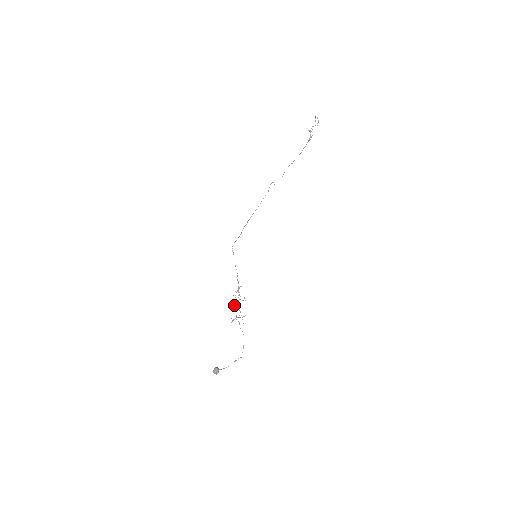
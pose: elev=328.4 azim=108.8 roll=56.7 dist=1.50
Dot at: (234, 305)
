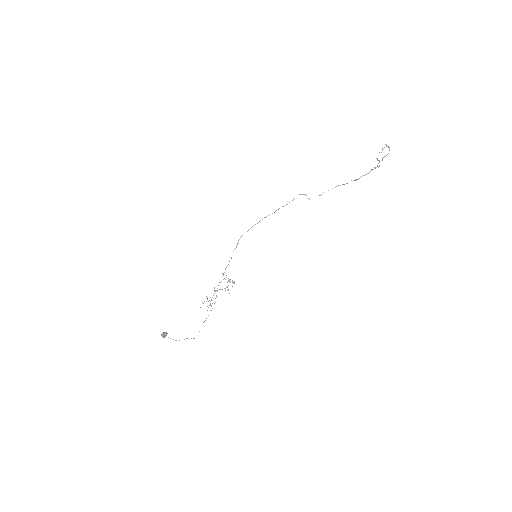
Dot at: (215, 291)
